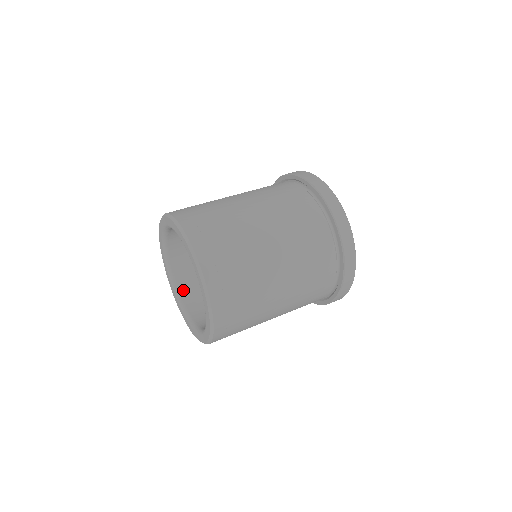
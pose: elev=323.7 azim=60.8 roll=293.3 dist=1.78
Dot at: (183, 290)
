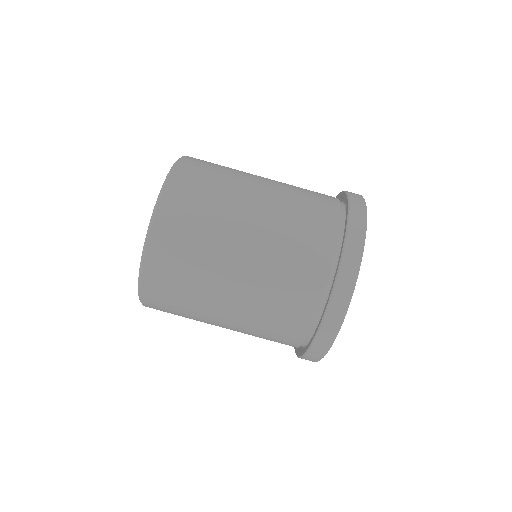
Dot at: occluded
